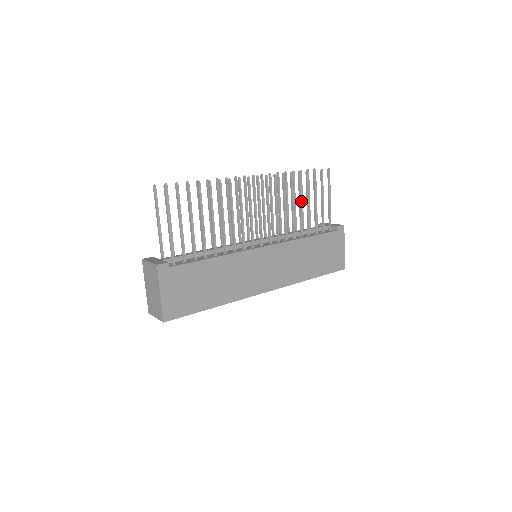
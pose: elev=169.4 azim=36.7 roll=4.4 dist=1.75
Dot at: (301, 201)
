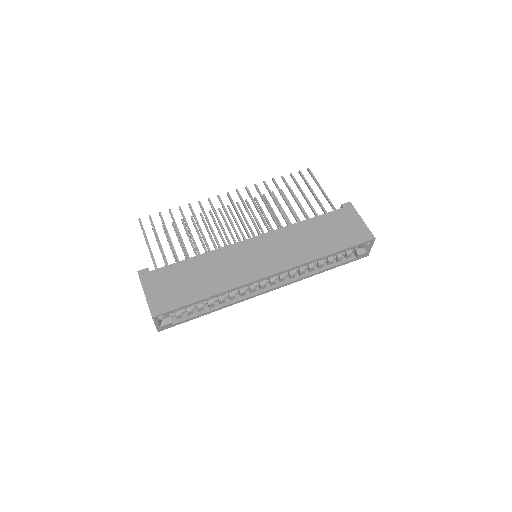
Dot at: (285, 198)
